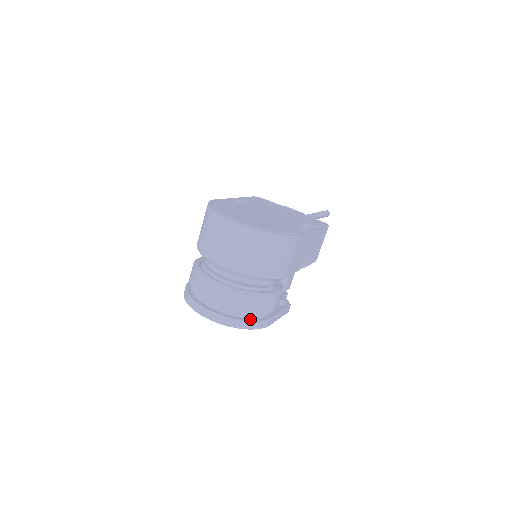
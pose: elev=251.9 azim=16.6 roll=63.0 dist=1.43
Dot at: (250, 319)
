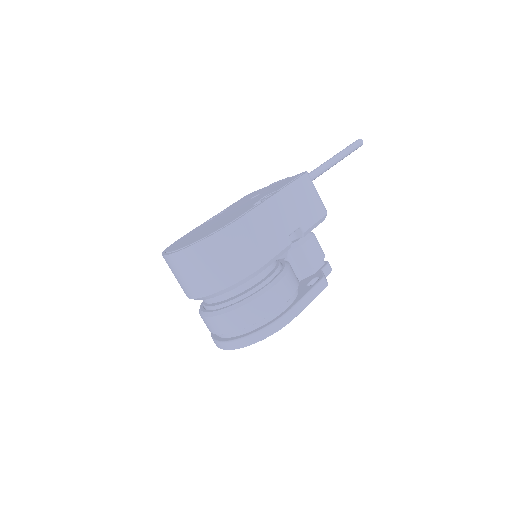
Dot at: (262, 327)
